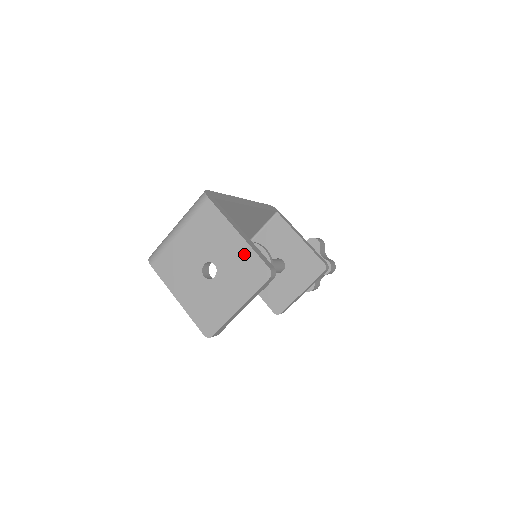
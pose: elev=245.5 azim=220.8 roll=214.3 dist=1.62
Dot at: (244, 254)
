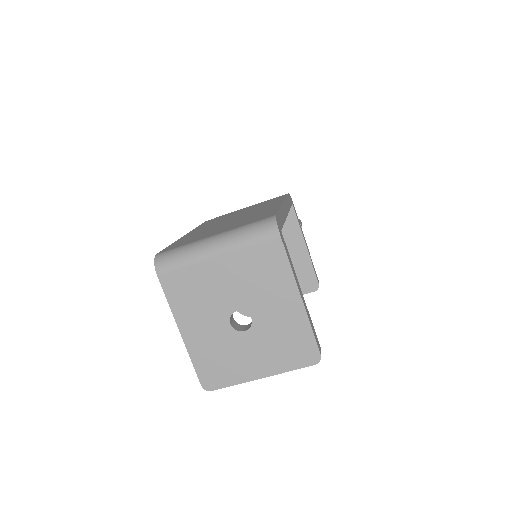
Dot at: (297, 325)
